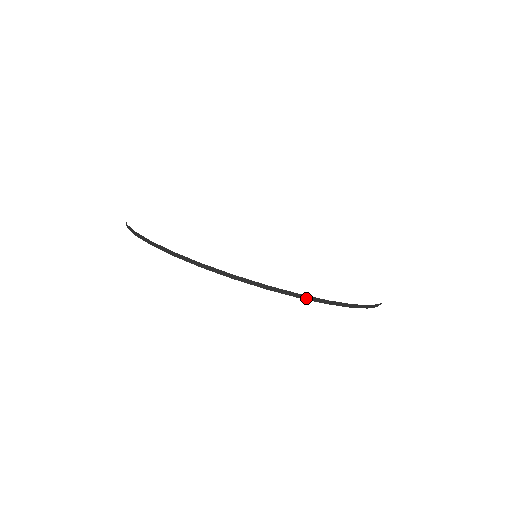
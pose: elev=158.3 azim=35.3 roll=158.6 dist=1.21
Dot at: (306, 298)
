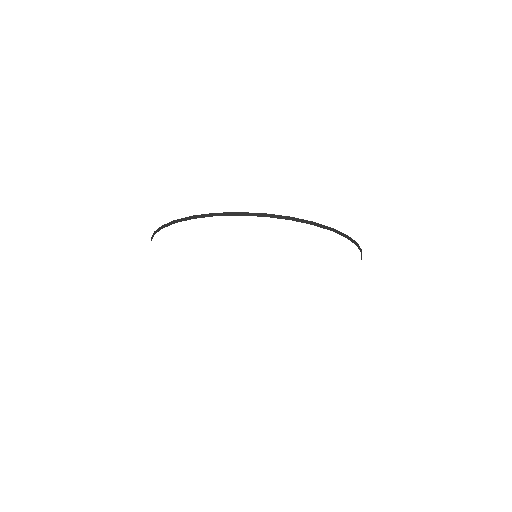
Dot at: (358, 247)
